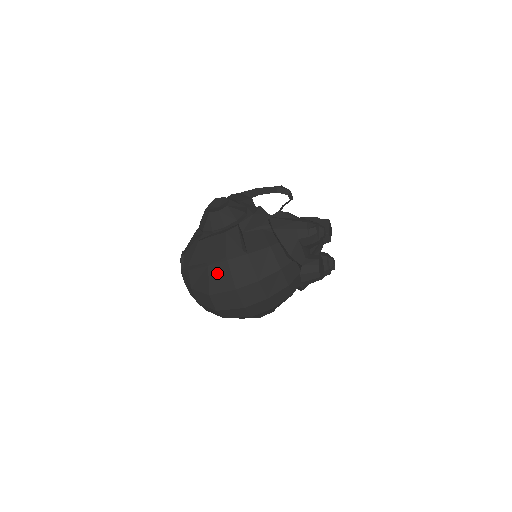
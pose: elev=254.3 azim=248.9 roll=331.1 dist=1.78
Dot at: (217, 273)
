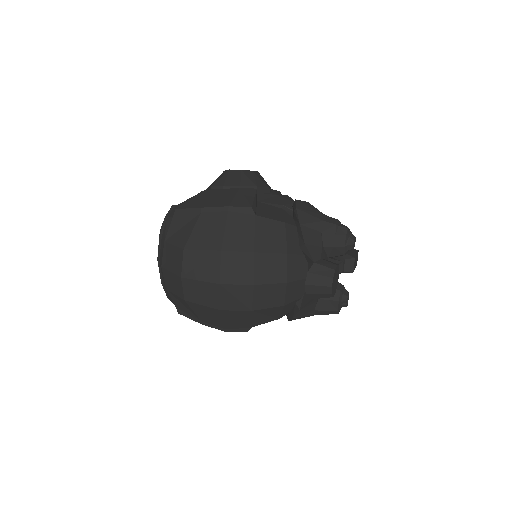
Dot at: (208, 224)
